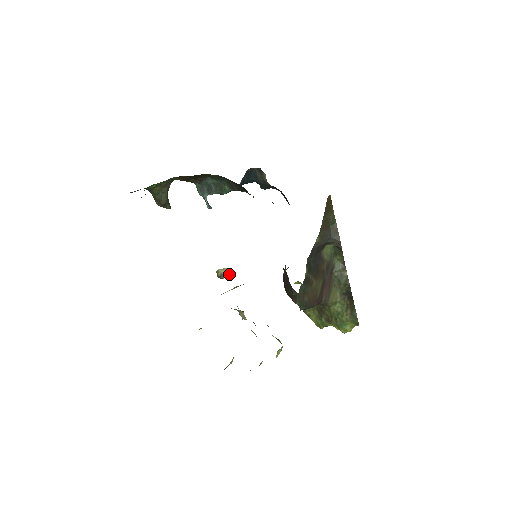
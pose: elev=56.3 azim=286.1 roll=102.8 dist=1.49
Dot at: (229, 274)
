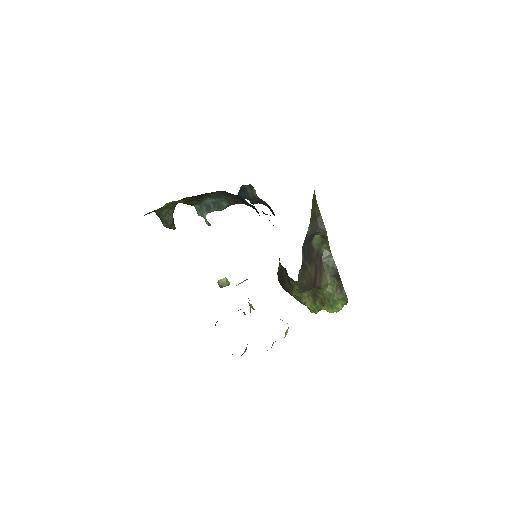
Dot at: (229, 283)
